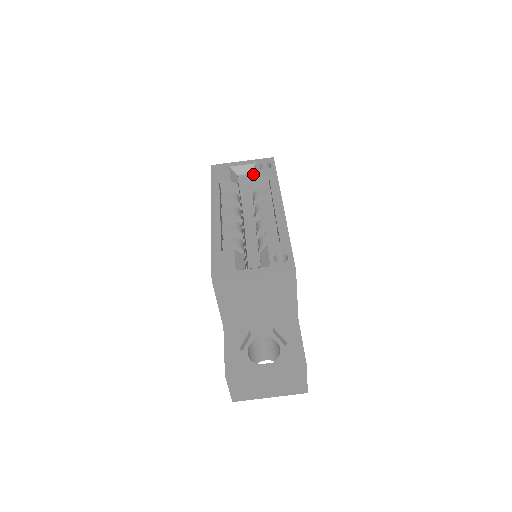
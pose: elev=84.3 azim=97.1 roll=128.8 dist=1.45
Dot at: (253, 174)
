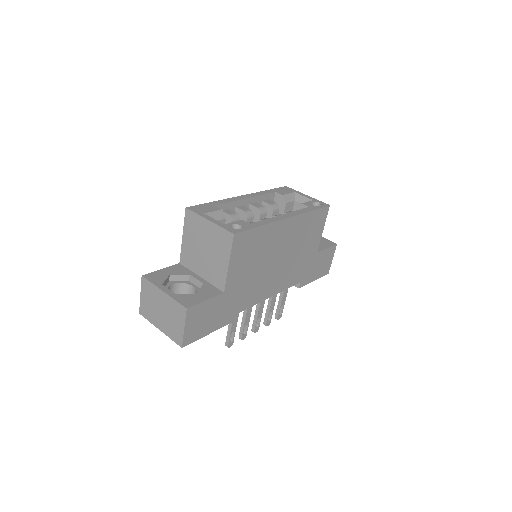
Dot at: occluded
